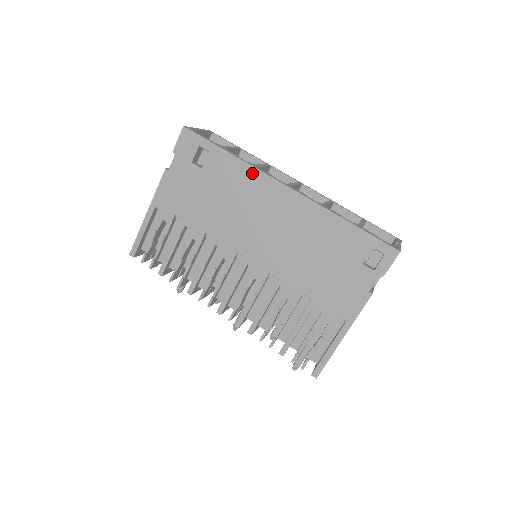
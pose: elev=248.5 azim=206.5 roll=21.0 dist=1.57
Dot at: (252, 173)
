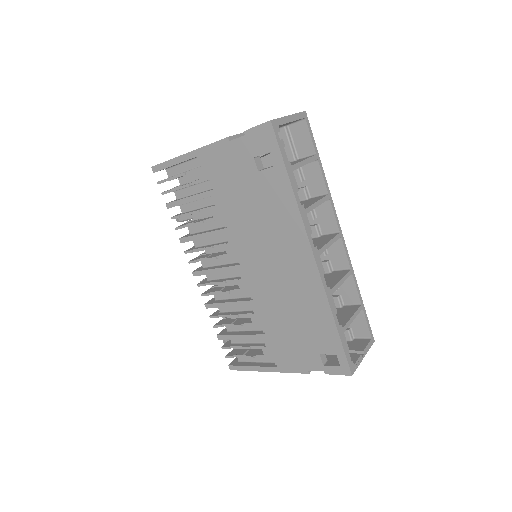
Dot at: (296, 220)
